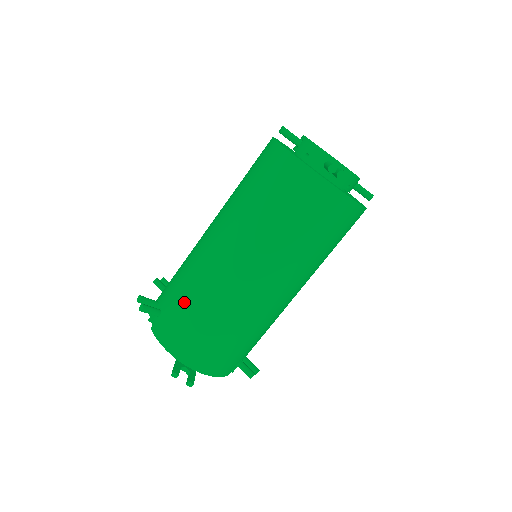
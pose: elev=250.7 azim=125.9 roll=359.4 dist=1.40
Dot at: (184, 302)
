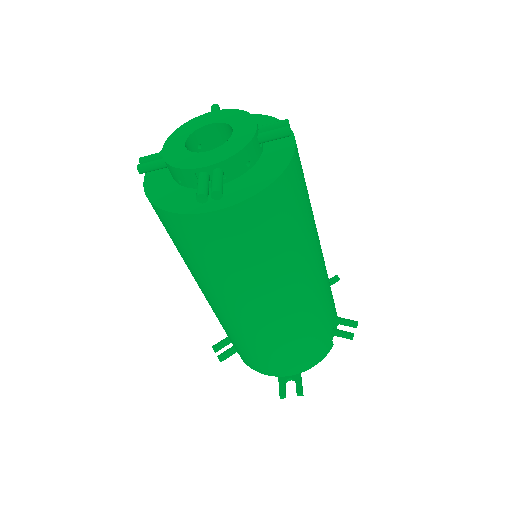
Dot at: (238, 344)
